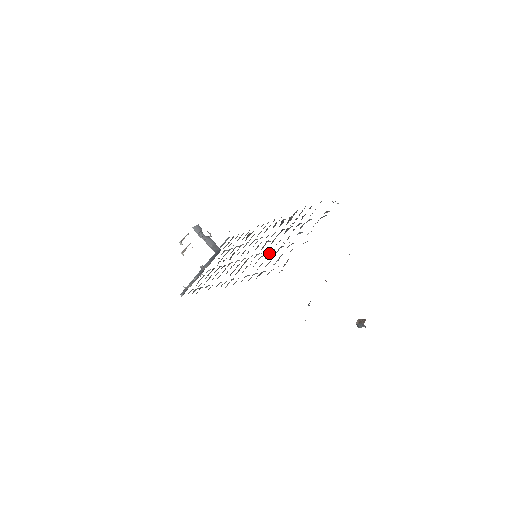
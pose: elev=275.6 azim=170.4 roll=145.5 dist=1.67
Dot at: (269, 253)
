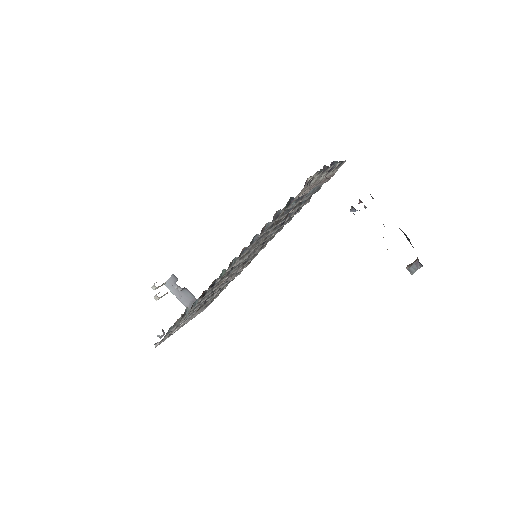
Dot at: occluded
